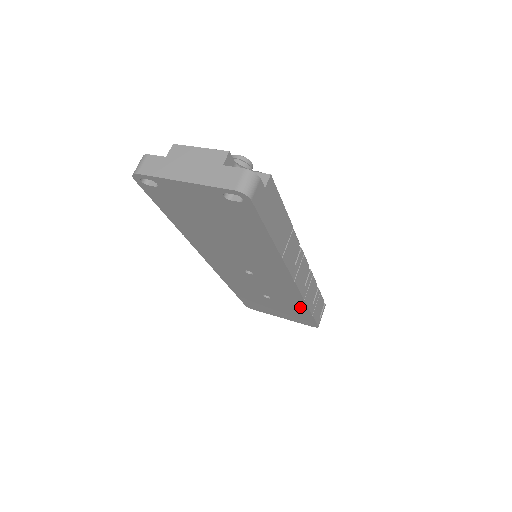
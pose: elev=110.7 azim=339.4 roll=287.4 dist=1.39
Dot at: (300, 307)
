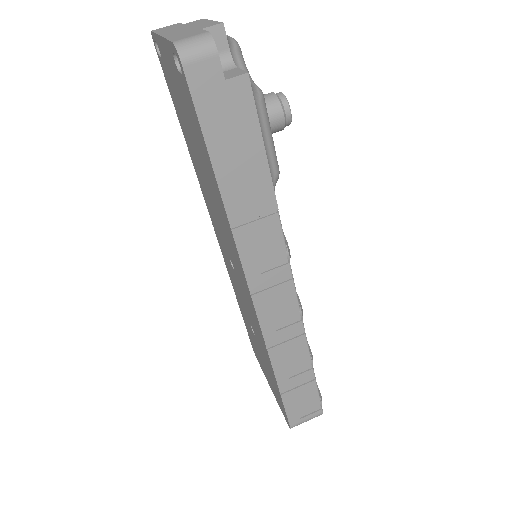
Dot at: occluded
